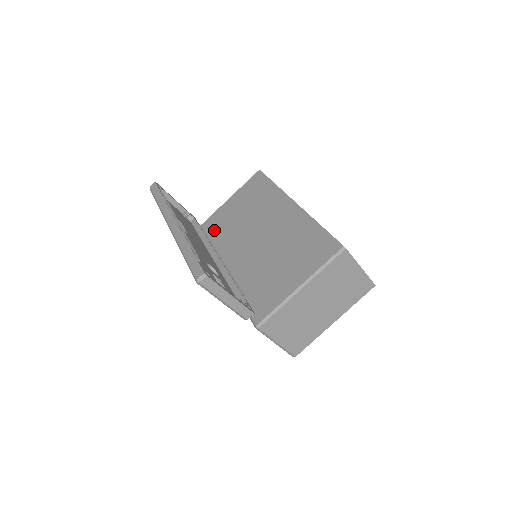
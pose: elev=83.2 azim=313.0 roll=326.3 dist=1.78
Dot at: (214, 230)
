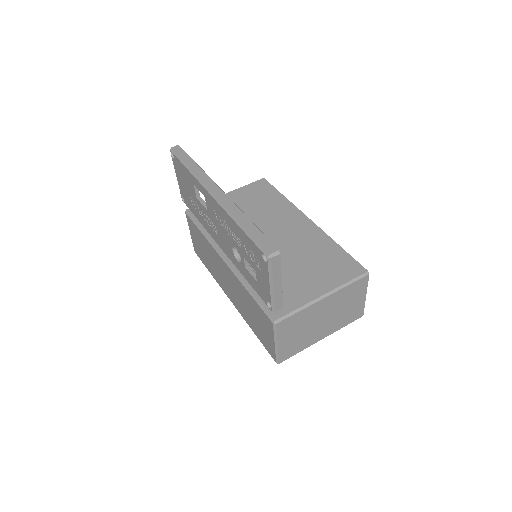
Dot at: occluded
